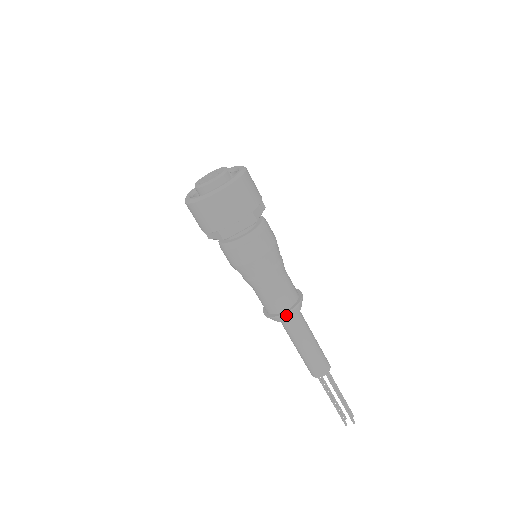
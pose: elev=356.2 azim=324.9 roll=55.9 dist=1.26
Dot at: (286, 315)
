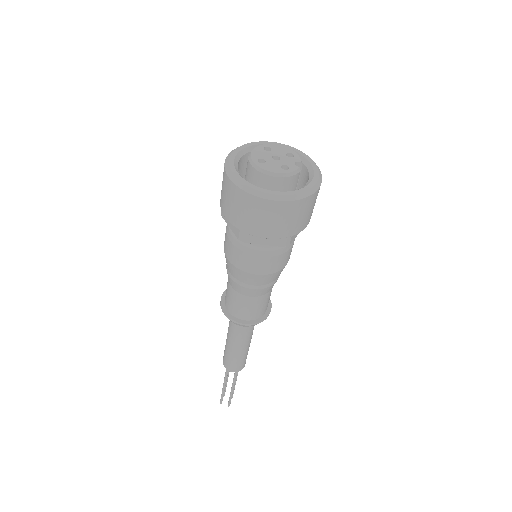
Dot at: (242, 325)
